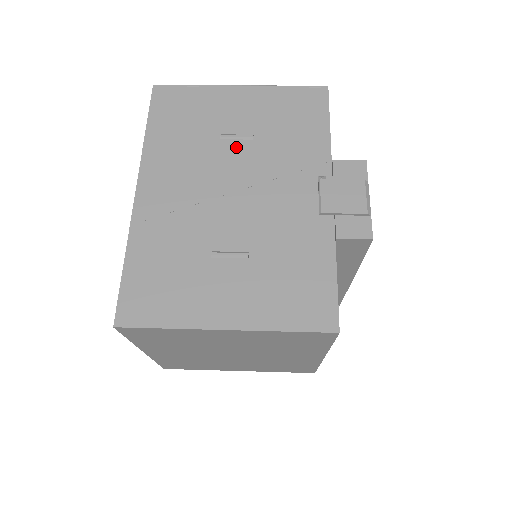
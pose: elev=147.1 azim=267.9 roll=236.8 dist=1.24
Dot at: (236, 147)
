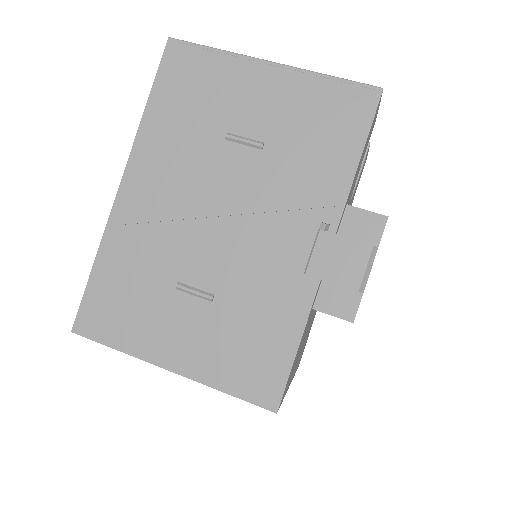
Dot at: (239, 155)
